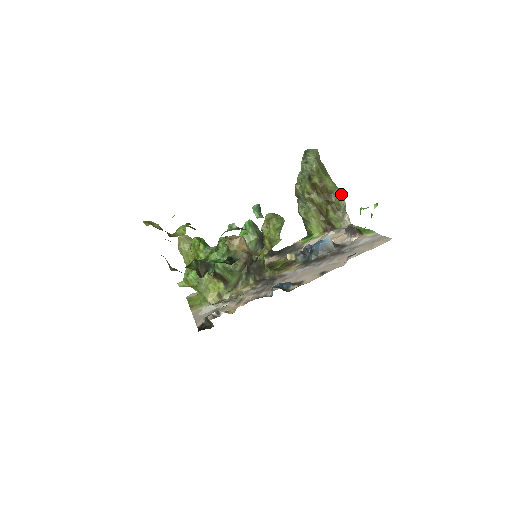
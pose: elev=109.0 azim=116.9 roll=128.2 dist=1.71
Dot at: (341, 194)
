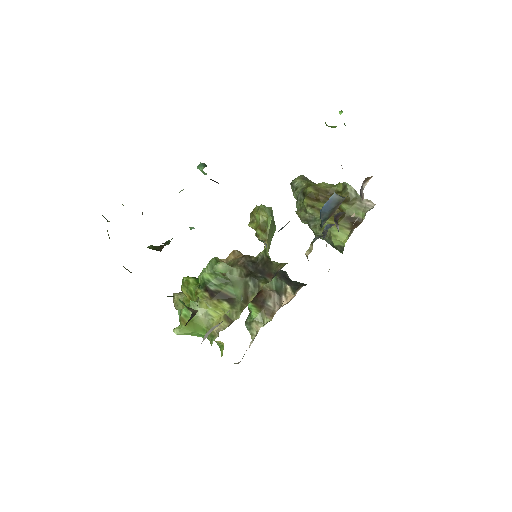
Dot at: (343, 184)
